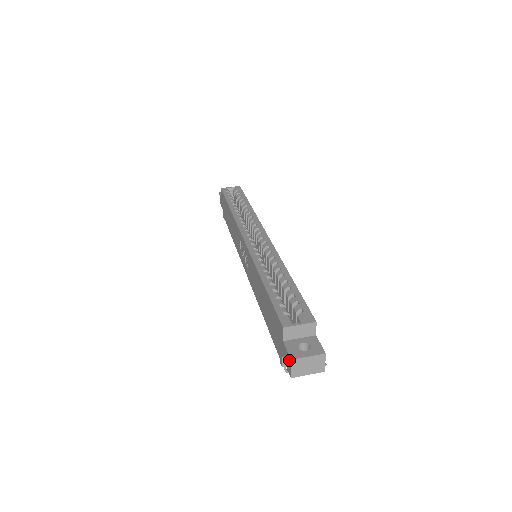
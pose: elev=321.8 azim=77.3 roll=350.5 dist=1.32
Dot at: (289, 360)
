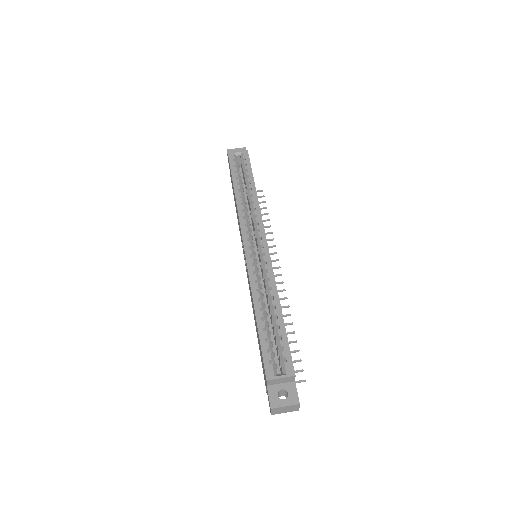
Dot at: (270, 406)
